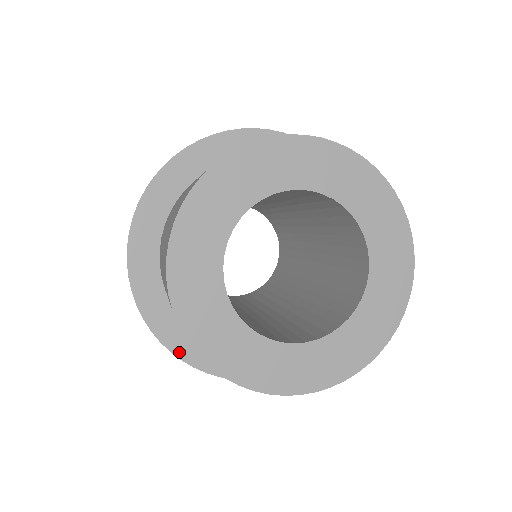
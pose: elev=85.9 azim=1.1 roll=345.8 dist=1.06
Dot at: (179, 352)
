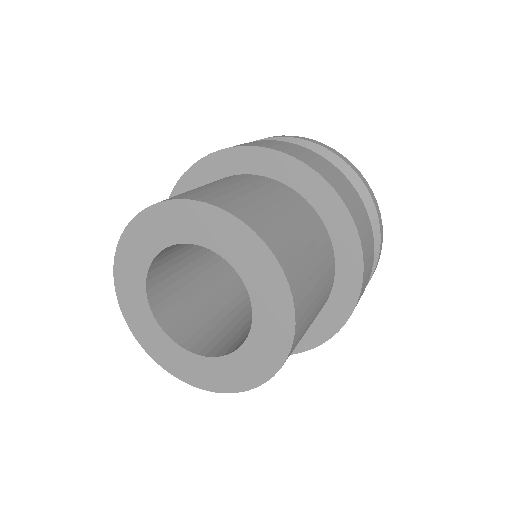
Dot at: occluded
